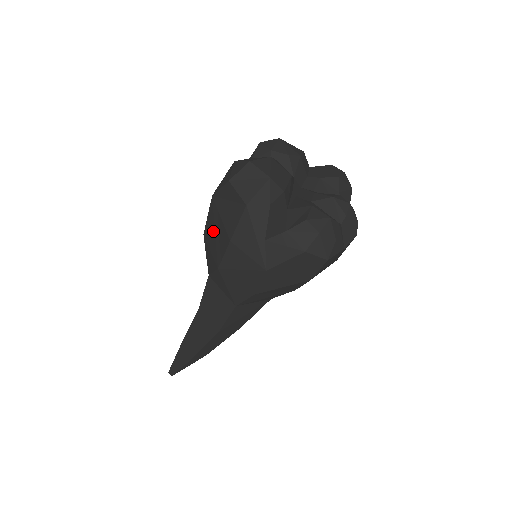
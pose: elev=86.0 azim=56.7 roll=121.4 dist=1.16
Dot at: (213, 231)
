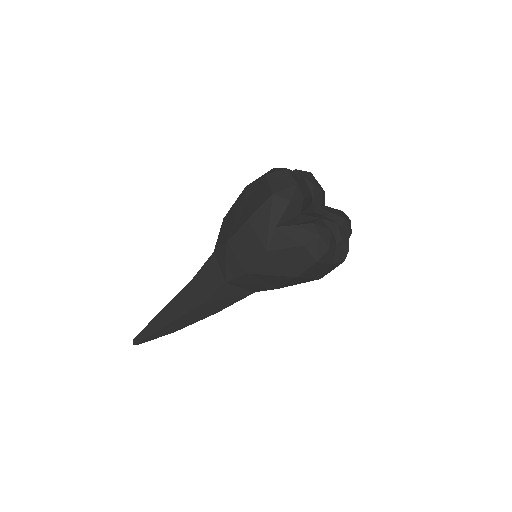
Dot at: (235, 213)
